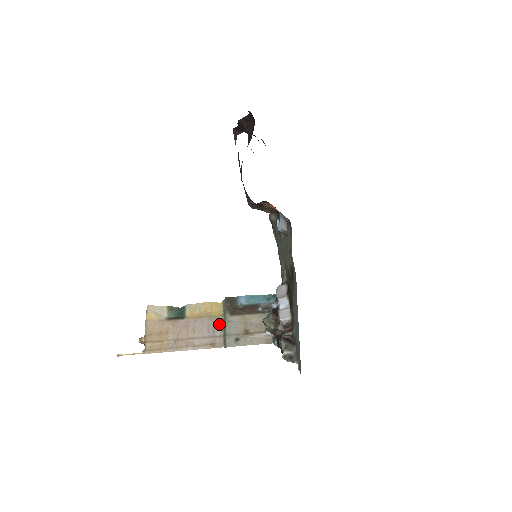
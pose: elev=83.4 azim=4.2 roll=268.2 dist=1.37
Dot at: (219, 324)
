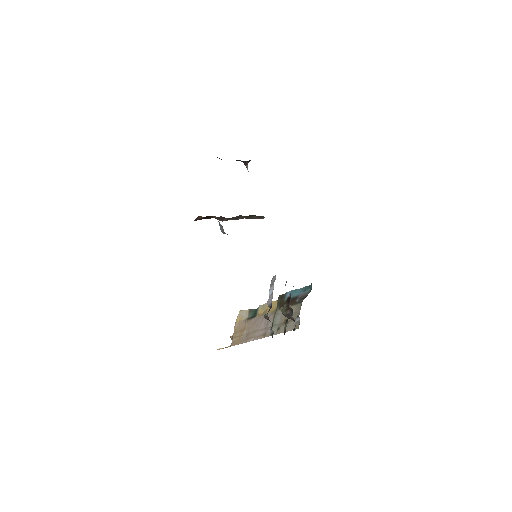
Dot at: (271, 318)
